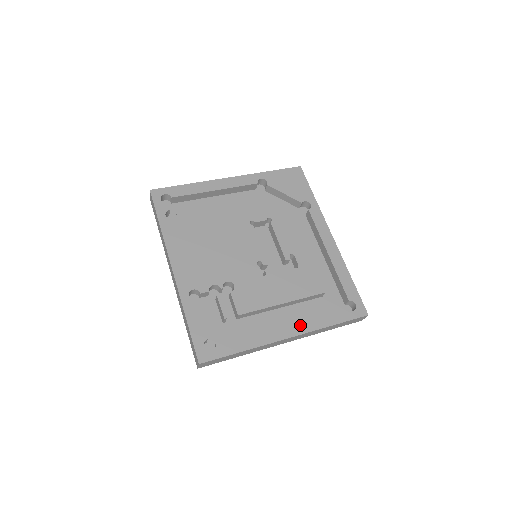
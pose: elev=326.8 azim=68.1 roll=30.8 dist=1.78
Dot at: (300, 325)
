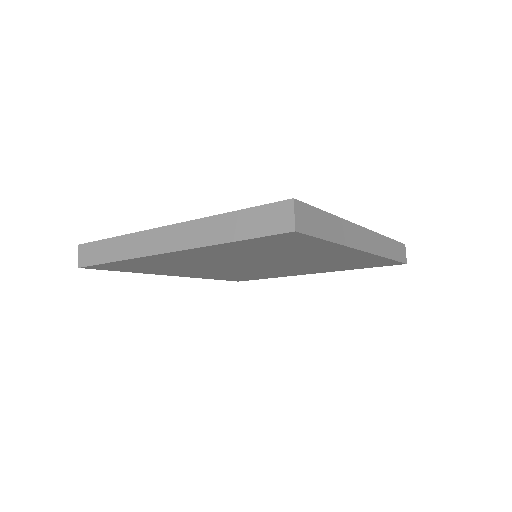
Dot at: occluded
